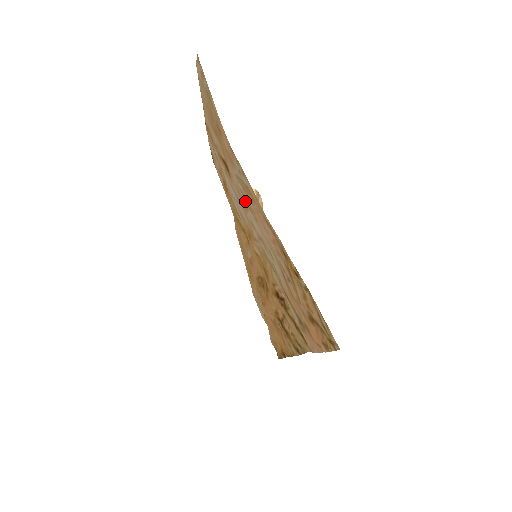
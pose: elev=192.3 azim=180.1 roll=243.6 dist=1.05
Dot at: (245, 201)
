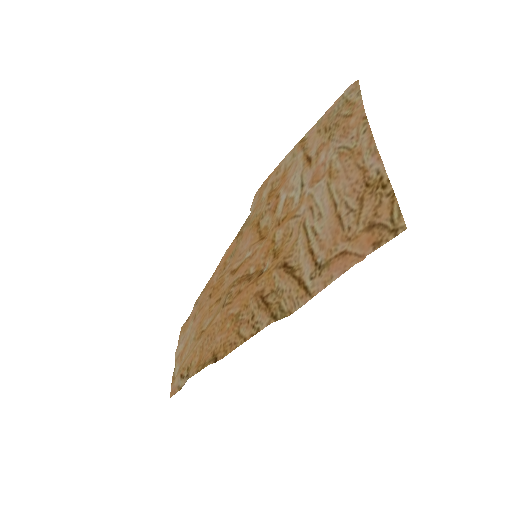
Dot at: (328, 169)
